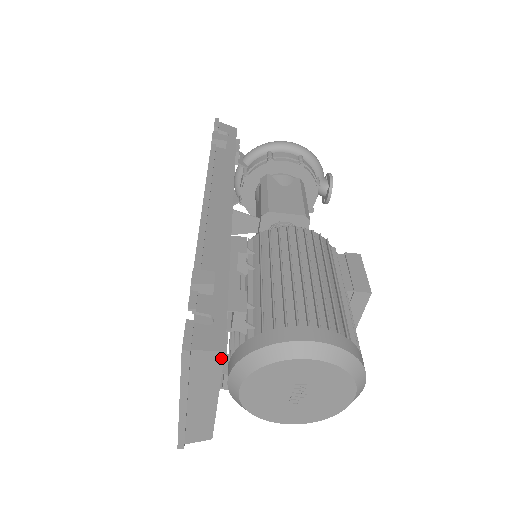
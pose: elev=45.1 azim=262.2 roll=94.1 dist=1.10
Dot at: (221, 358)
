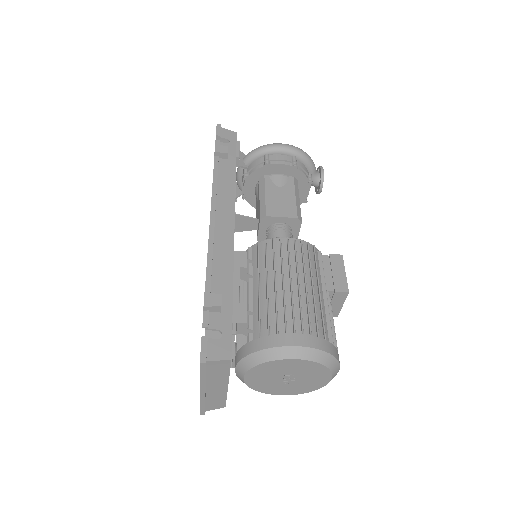
Dot at: (229, 363)
